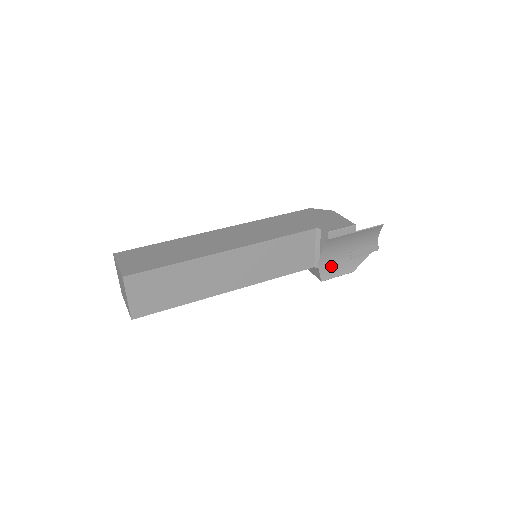
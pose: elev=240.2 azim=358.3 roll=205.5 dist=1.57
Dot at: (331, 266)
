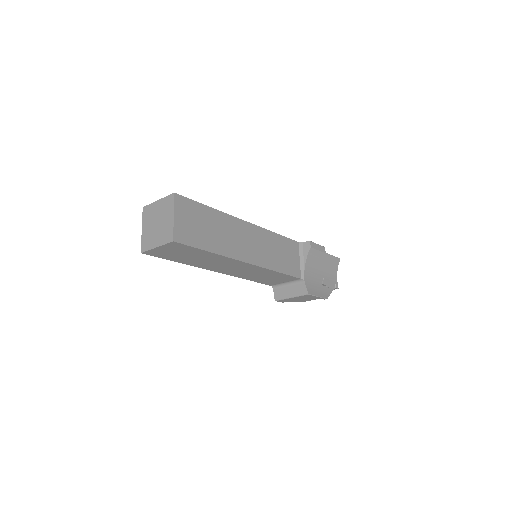
Dot at: (312, 284)
